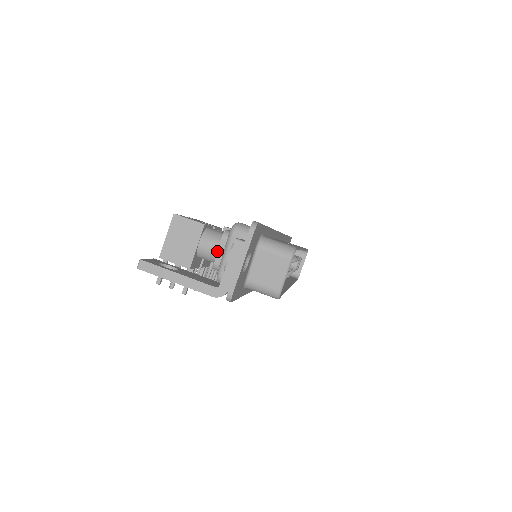
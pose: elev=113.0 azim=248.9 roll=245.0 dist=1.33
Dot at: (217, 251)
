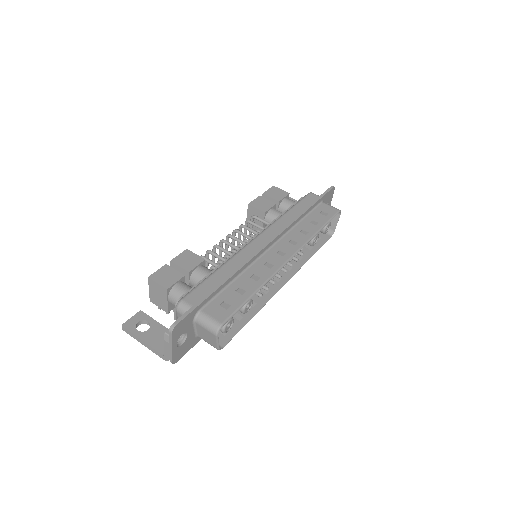
Dot at: occluded
